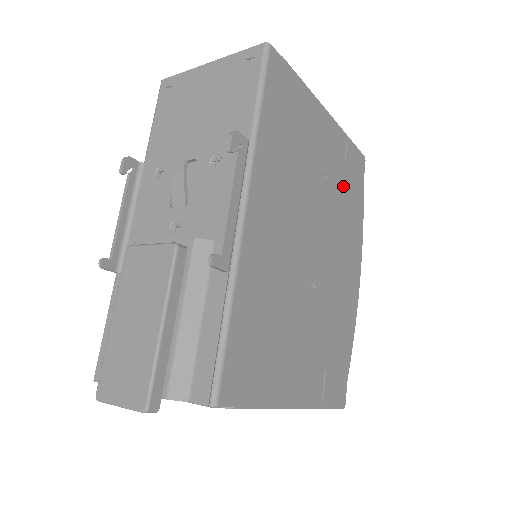
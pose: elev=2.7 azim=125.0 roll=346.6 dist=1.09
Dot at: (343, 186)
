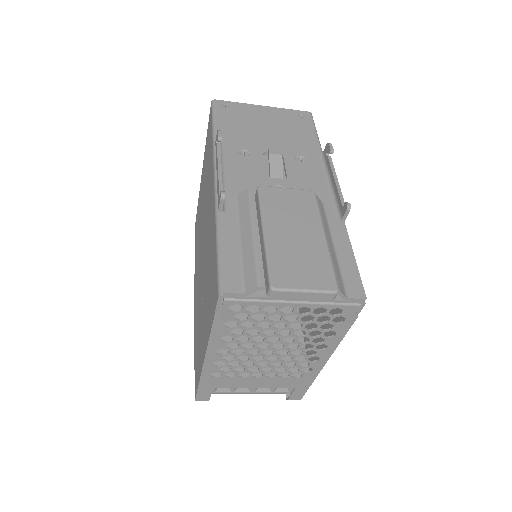
Dot at: occluded
